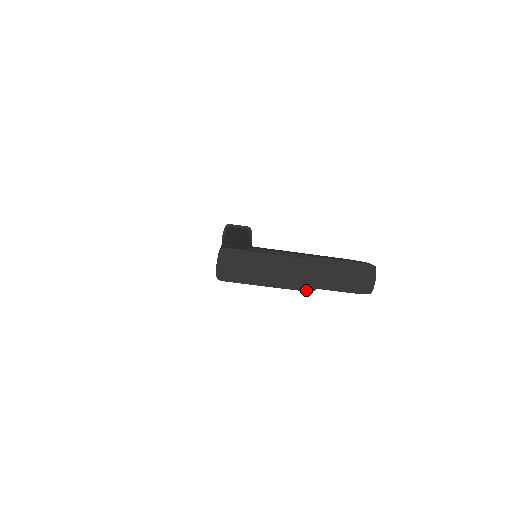
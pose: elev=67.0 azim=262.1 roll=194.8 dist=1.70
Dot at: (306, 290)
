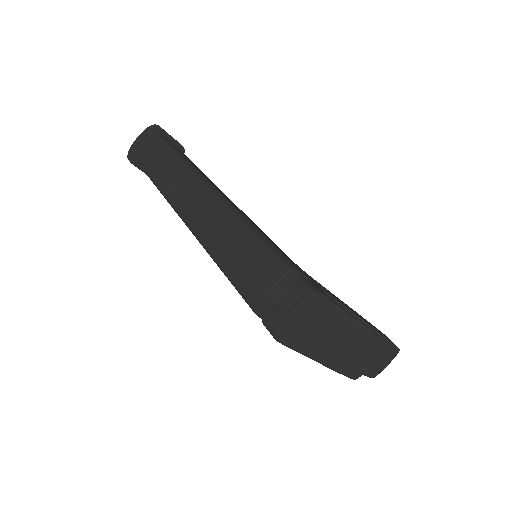
Dot at: (351, 377)
